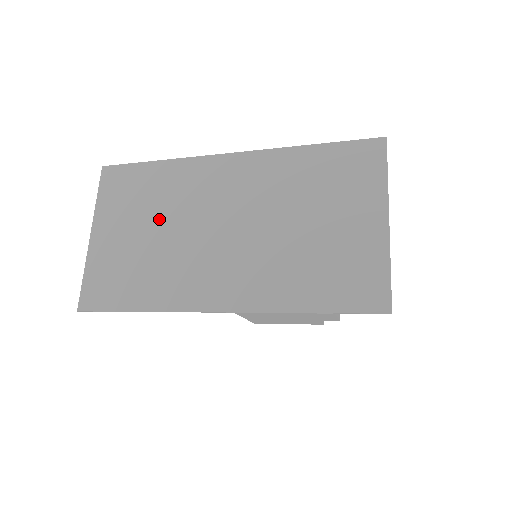
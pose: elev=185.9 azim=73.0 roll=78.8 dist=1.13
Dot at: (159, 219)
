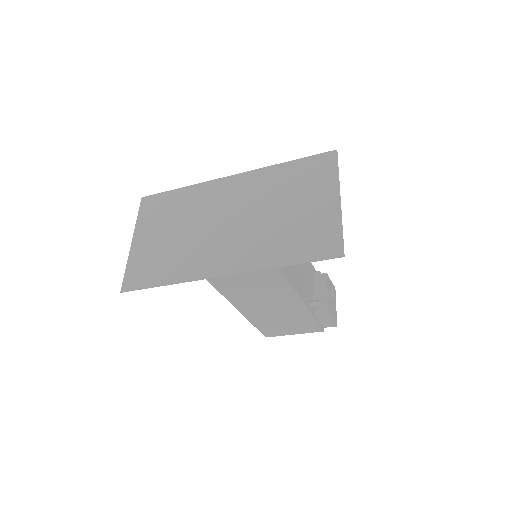
Dot at: (181, 224)
